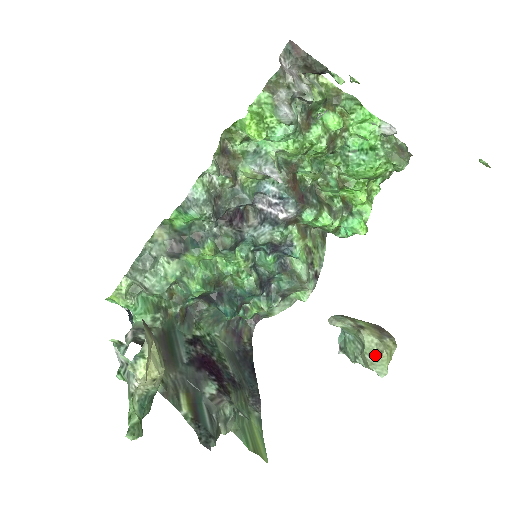
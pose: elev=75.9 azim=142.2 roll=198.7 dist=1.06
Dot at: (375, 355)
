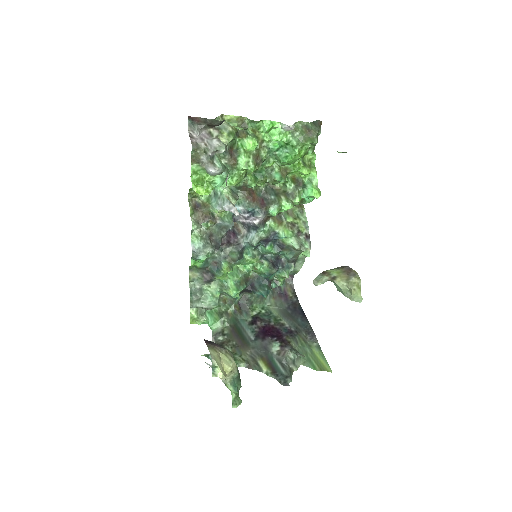
Dot at: (349, 292)
